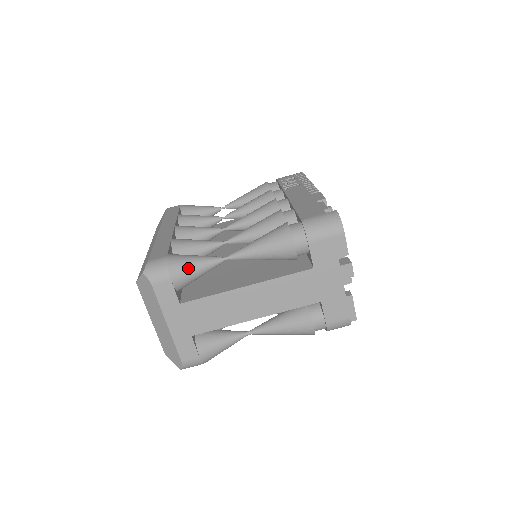
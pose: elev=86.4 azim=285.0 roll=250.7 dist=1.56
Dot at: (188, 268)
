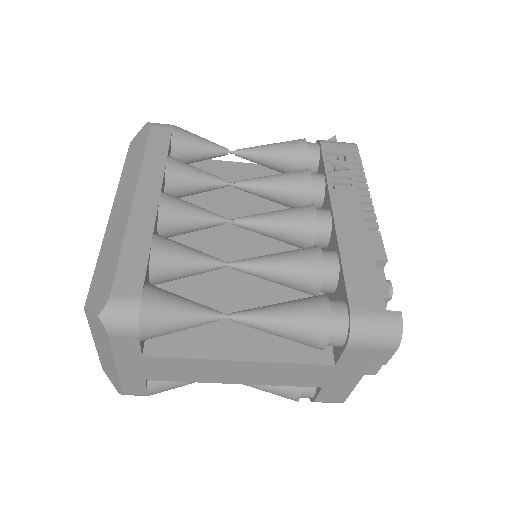
Dot at: (169, 325)
